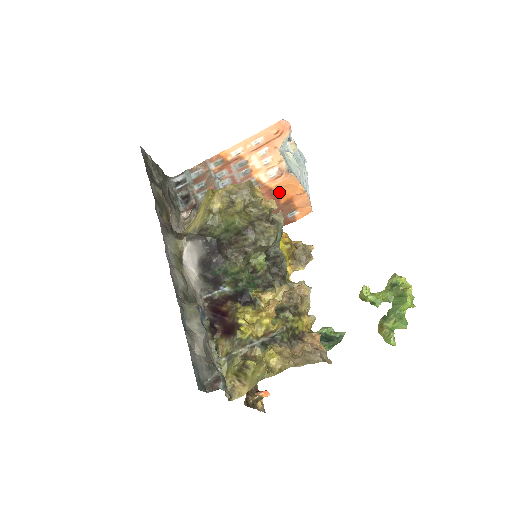
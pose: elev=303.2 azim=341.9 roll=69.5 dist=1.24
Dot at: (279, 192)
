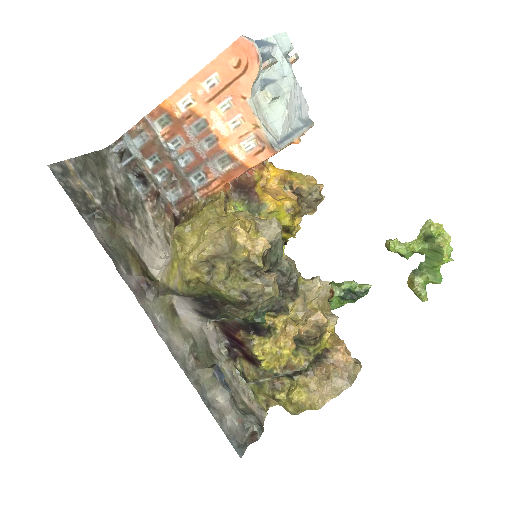
Dot at: (265, 160)
